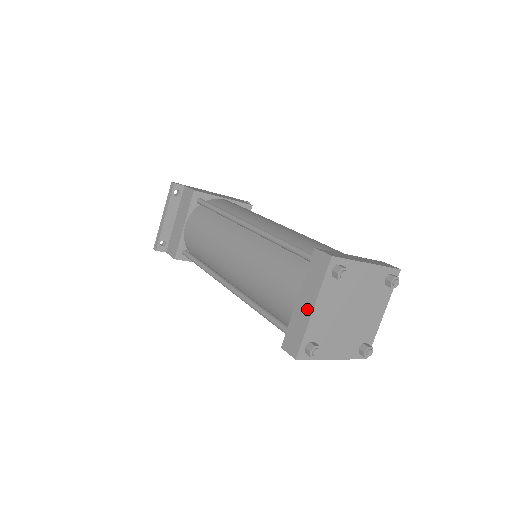
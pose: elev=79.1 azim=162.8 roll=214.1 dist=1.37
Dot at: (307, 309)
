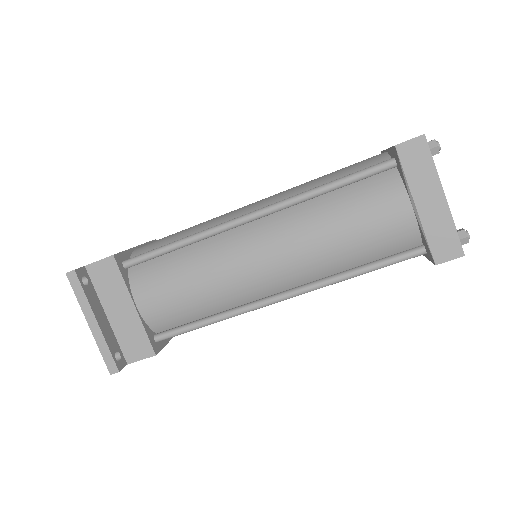
Dot at: (438, 203)
